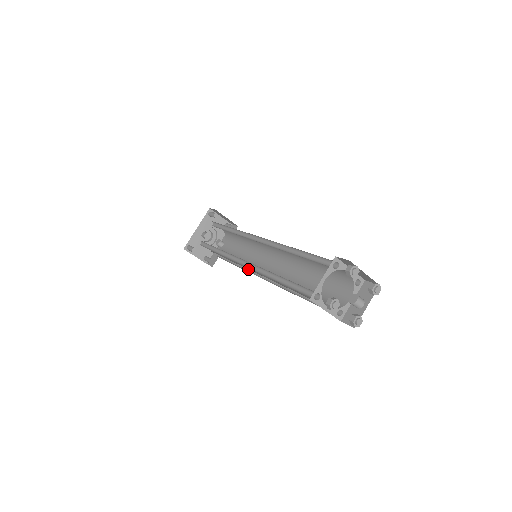
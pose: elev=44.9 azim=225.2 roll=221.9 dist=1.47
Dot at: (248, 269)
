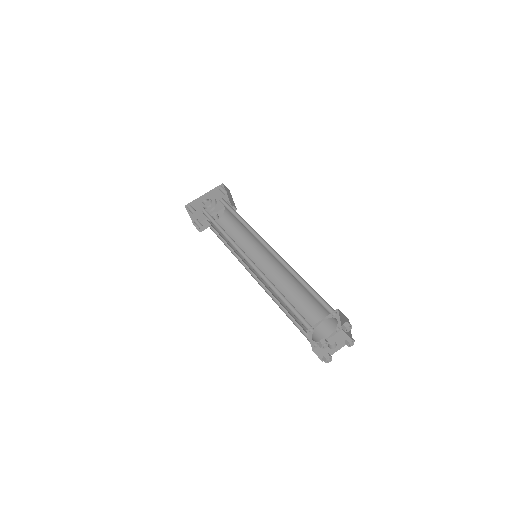
Dot at: (239, 258)
